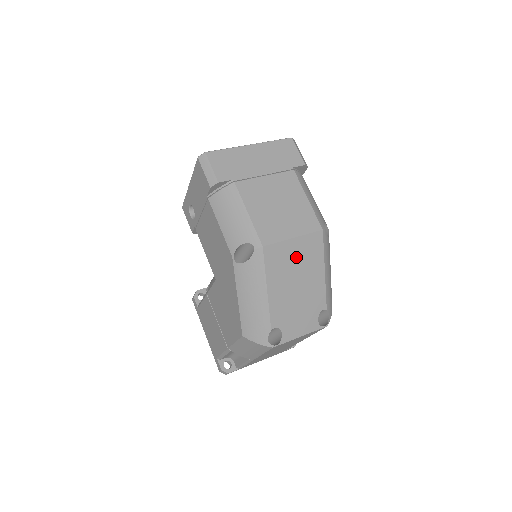
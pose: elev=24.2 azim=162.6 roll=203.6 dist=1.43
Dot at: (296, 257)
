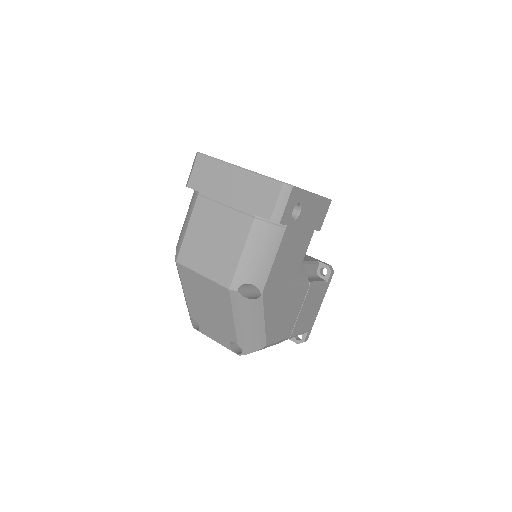
Dot at: (206, 289)
